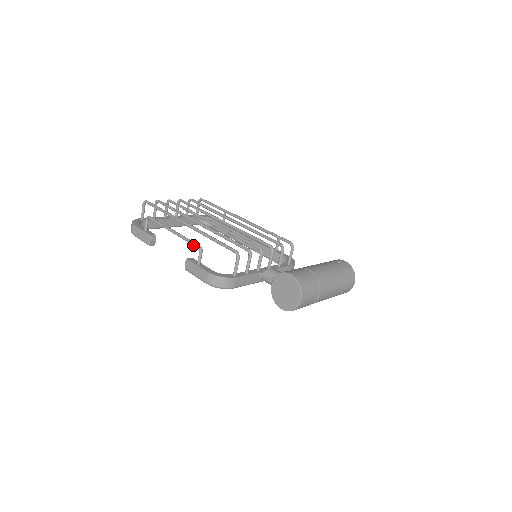
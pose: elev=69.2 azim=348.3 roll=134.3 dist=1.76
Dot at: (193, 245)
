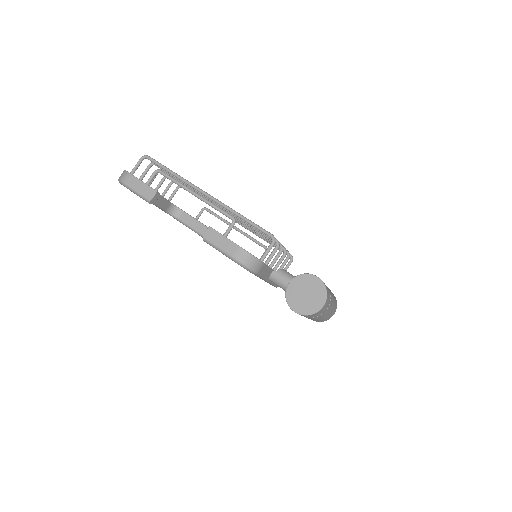
Dot at: (225, 214)
